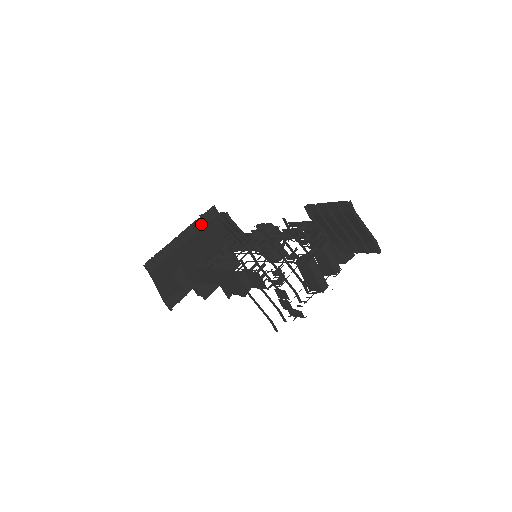
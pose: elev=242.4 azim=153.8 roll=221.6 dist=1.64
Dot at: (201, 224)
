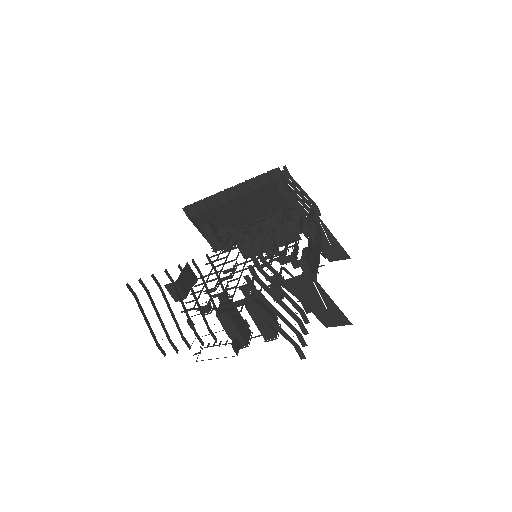
Dot at: (257, 184)
